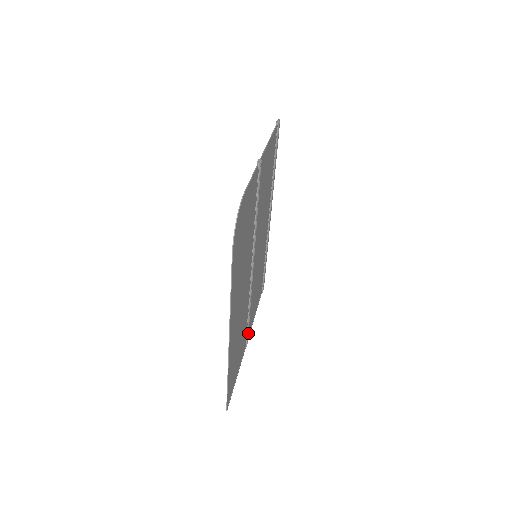
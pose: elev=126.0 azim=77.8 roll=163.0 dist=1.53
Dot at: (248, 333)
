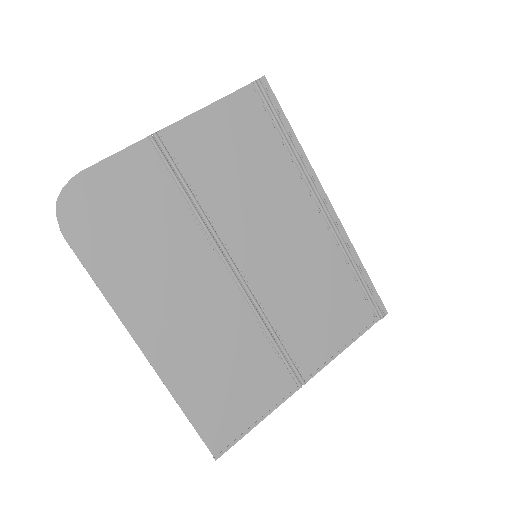
Dot at: (294, 367)
